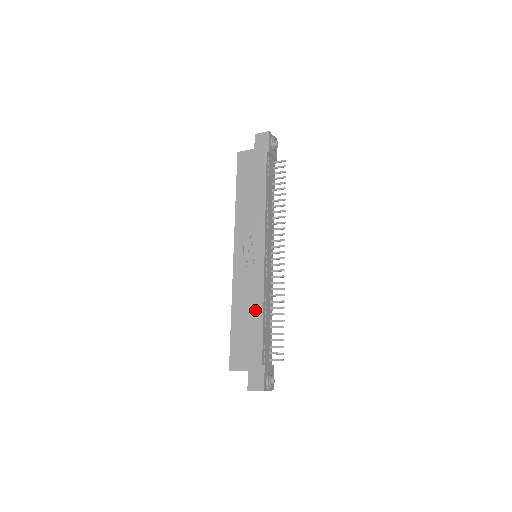
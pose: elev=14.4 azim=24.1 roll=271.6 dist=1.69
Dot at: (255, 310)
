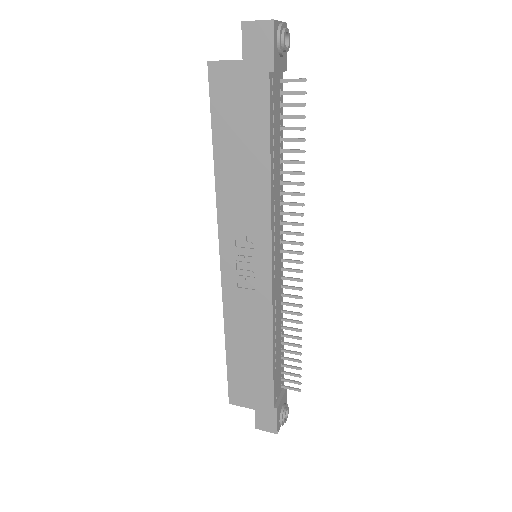
Dot at: (260, 344)
